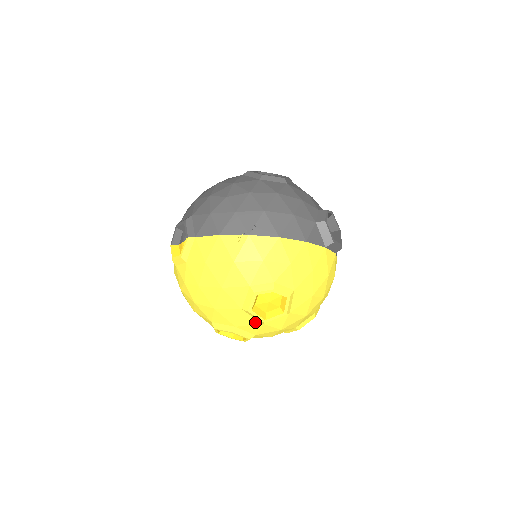
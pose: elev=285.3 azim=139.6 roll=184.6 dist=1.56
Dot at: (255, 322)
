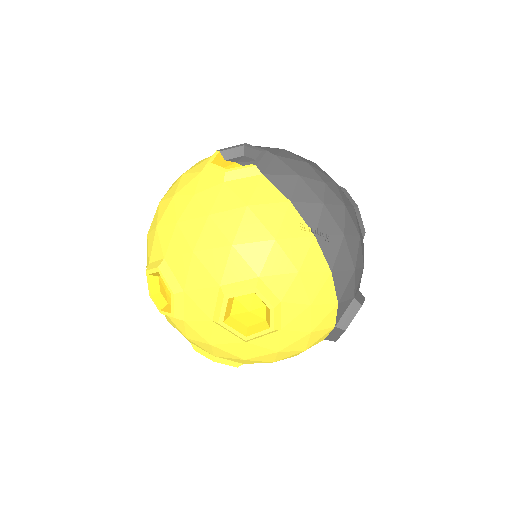
Dot at: (209, 311)
